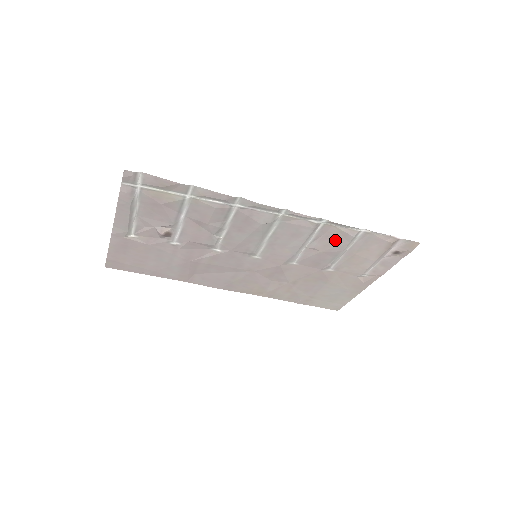
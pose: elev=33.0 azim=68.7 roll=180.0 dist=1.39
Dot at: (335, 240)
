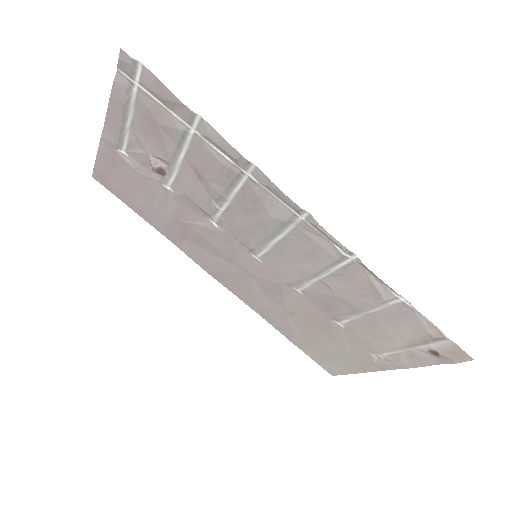
Dot at: (359, 291)
